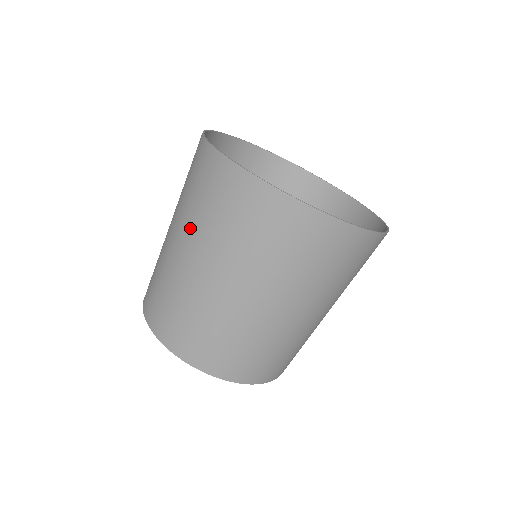
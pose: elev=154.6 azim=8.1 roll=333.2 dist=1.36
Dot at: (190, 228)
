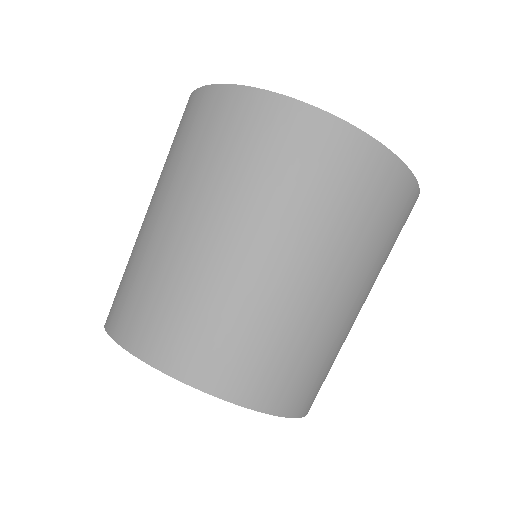
Dot at: (288, 224)
